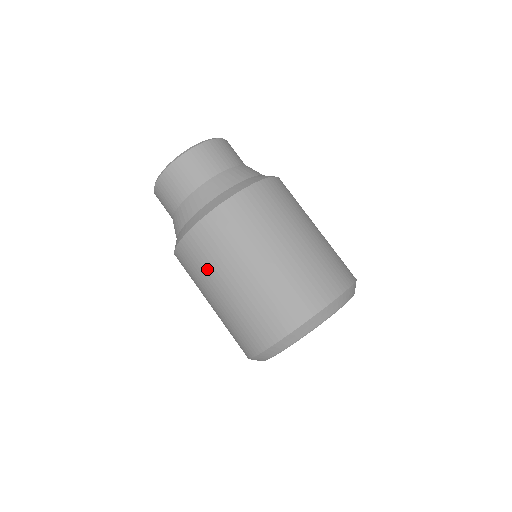
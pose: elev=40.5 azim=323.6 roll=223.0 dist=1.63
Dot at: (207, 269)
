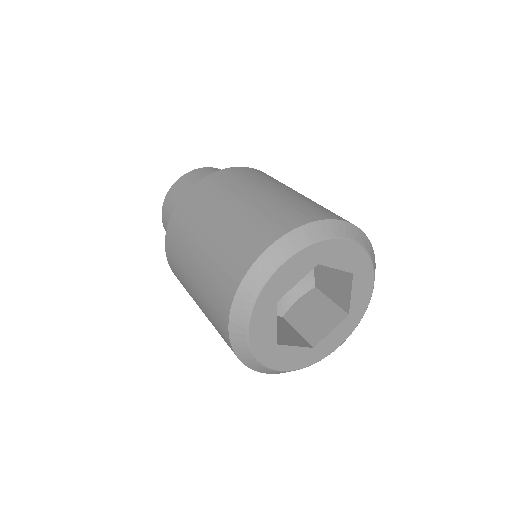
Dot at: (181, 274)
